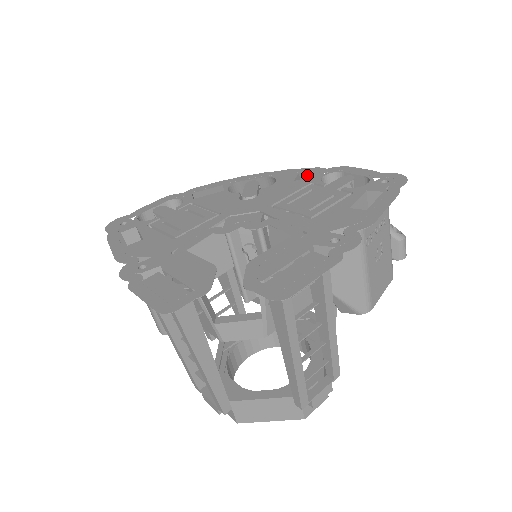
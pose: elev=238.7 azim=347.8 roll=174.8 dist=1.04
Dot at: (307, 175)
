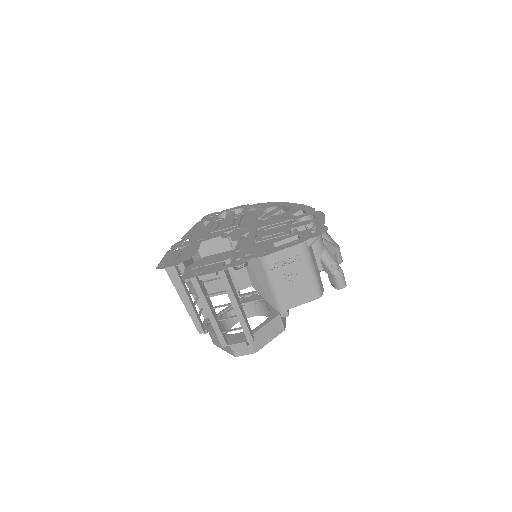
Dot at: (305, 212)
